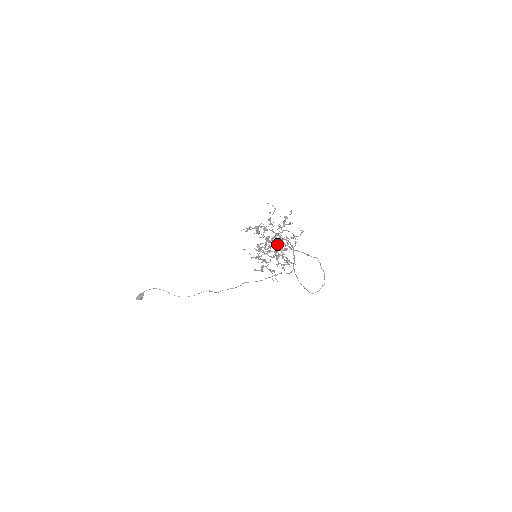
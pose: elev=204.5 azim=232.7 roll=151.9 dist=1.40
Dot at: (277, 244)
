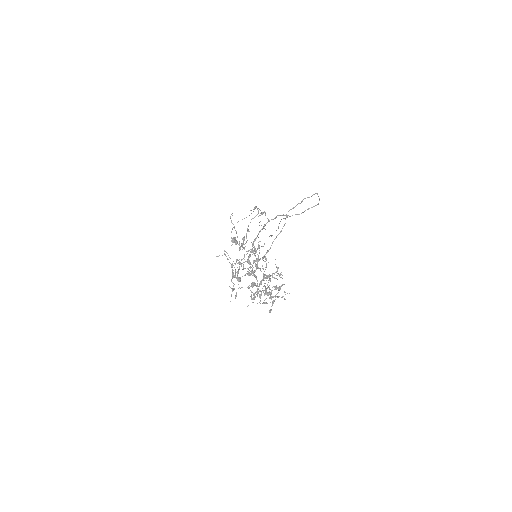
Dot at: (257, 263)
